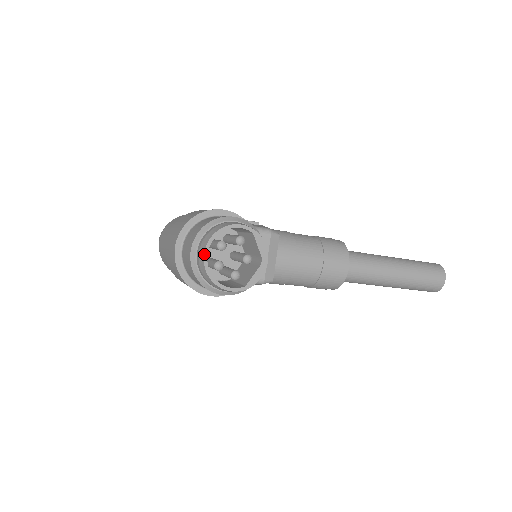
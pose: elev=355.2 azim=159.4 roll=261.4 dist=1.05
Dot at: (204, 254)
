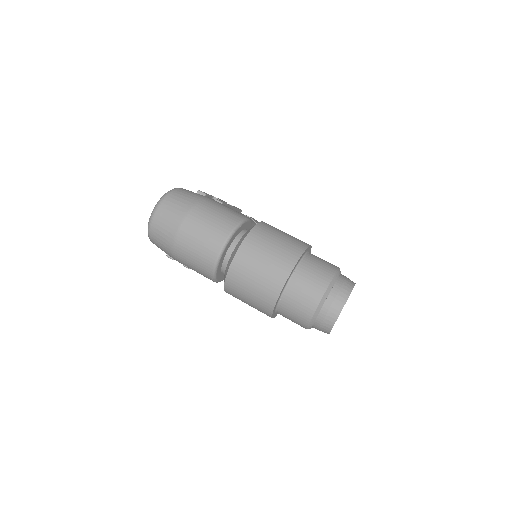
Dot at: occluded
